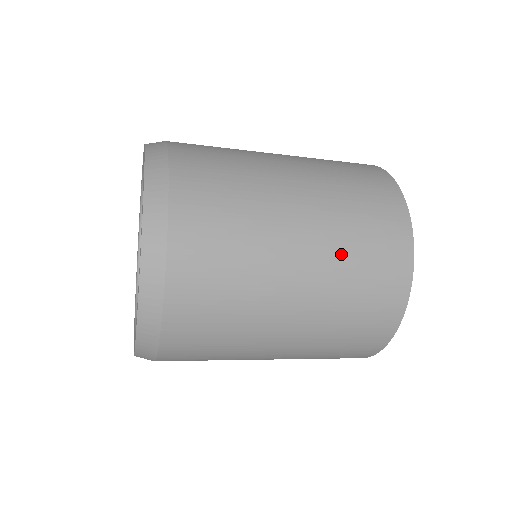
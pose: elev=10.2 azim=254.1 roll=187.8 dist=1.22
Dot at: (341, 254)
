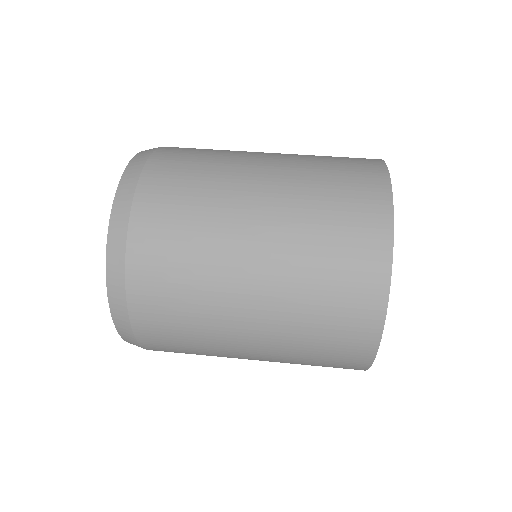
Dot at: (296, 328)
